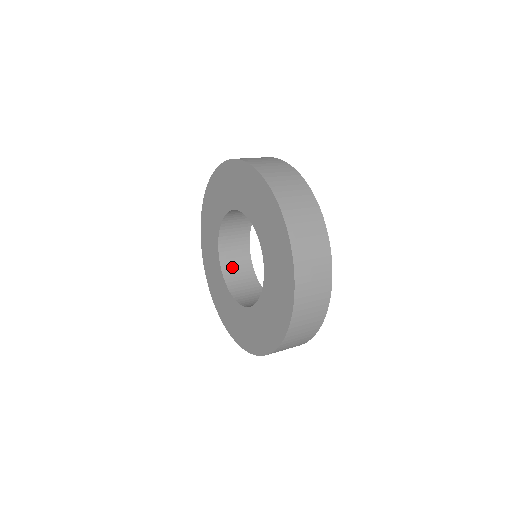
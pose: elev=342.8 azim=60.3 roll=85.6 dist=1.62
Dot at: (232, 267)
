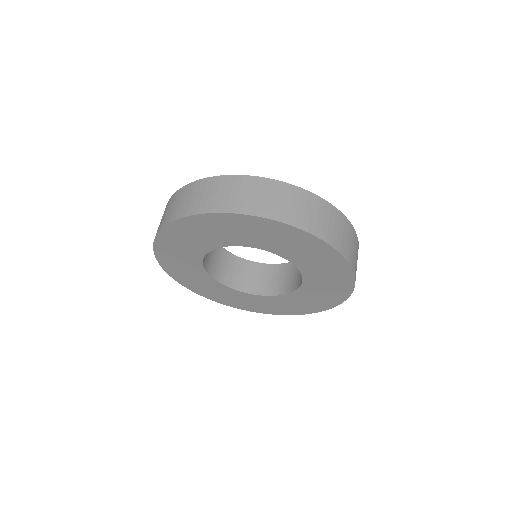
Dot at: occluded
